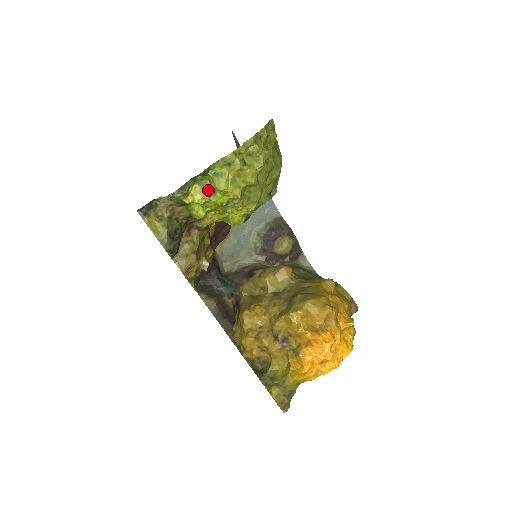
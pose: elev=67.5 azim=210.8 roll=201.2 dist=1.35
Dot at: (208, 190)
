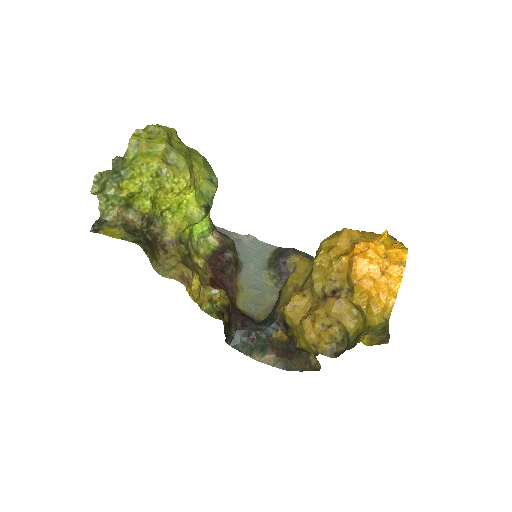
Dot at: (136, 176)
